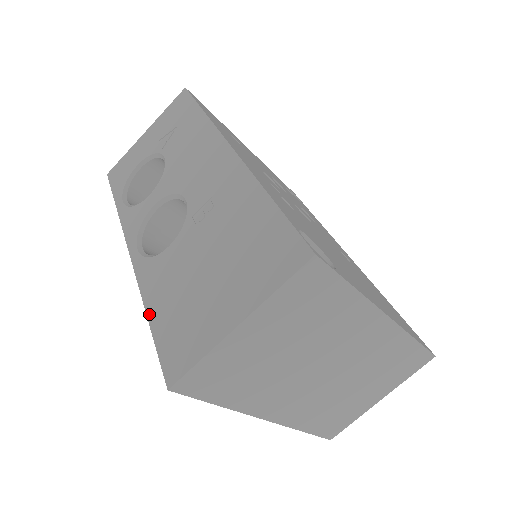
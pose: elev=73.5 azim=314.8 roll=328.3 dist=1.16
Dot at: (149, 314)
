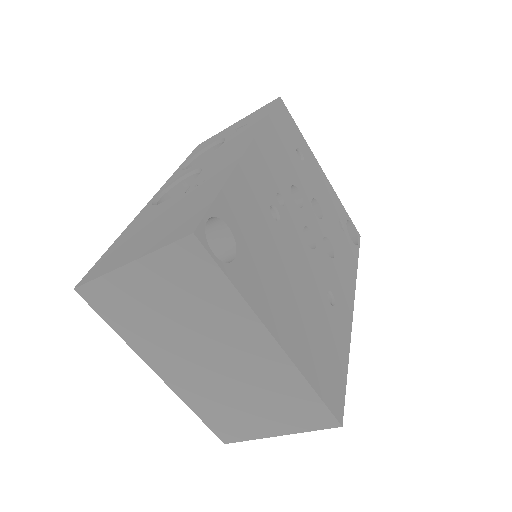
Dot at: (116, 240)
